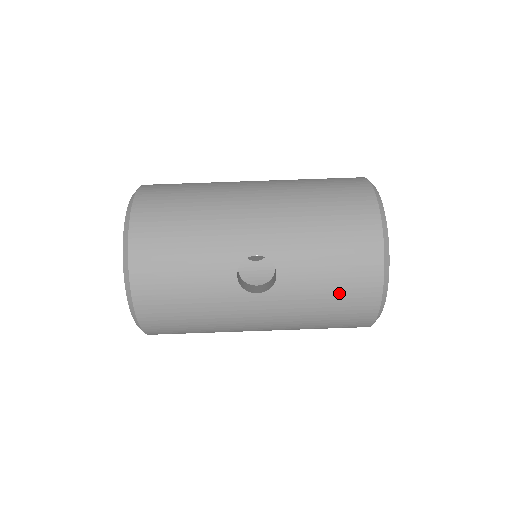
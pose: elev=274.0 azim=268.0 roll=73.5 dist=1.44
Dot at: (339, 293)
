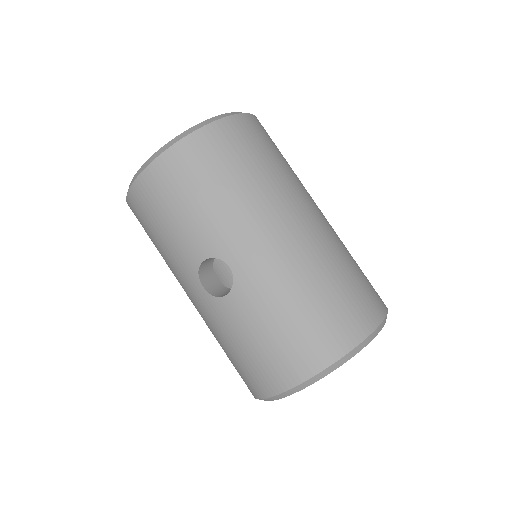
Dot at: (248, 358)
